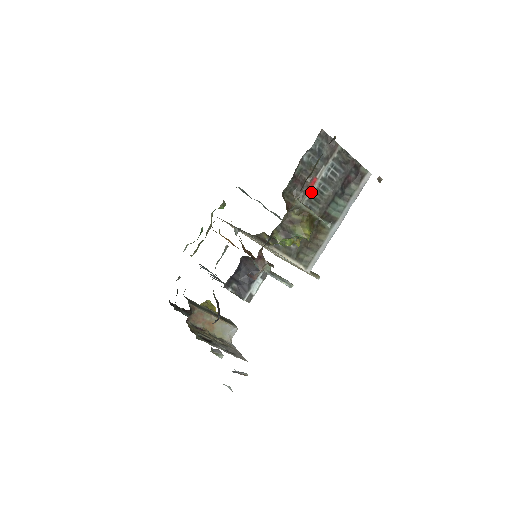
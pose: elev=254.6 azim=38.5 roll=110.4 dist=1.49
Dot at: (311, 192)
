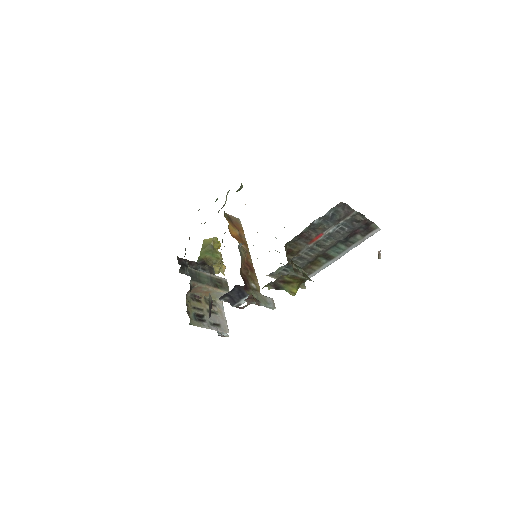
Dot at: (314, 242)
